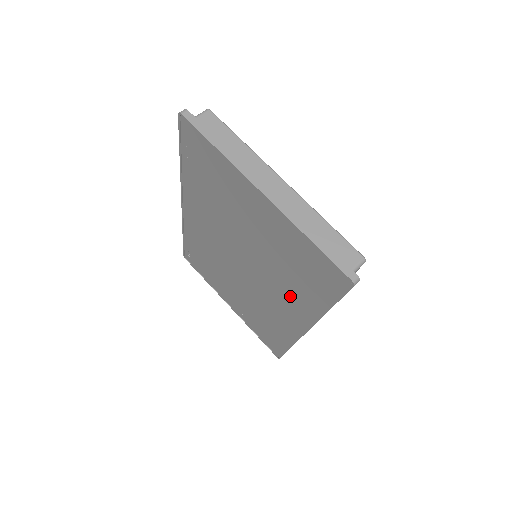
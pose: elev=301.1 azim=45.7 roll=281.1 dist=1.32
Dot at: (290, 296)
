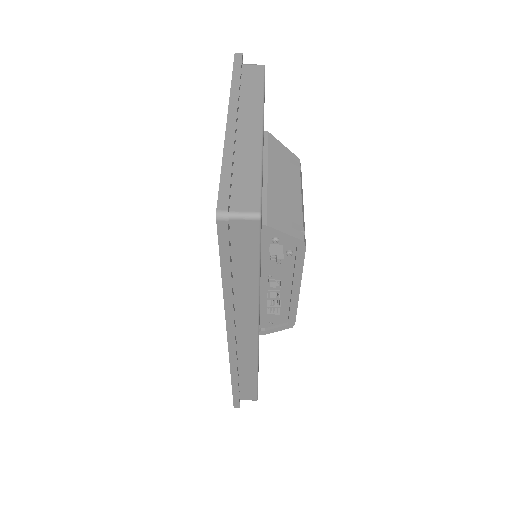
Dot at: occluded
